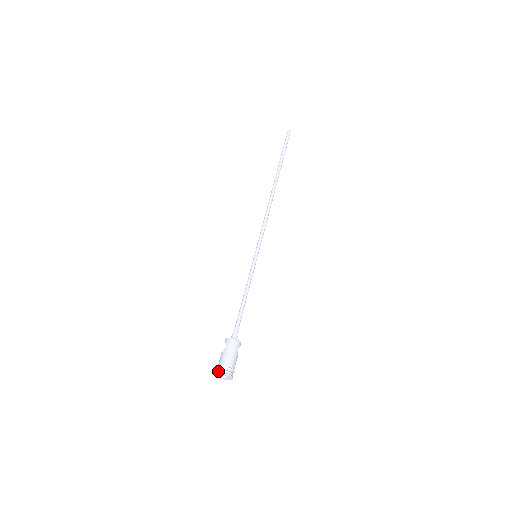
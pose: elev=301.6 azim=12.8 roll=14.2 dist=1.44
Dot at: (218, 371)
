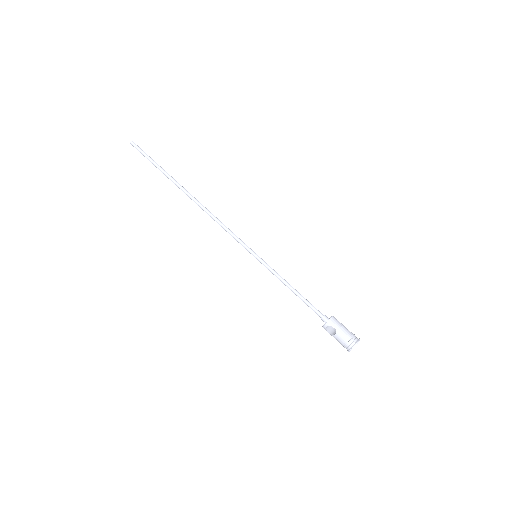
Dot at: (353, 345)
